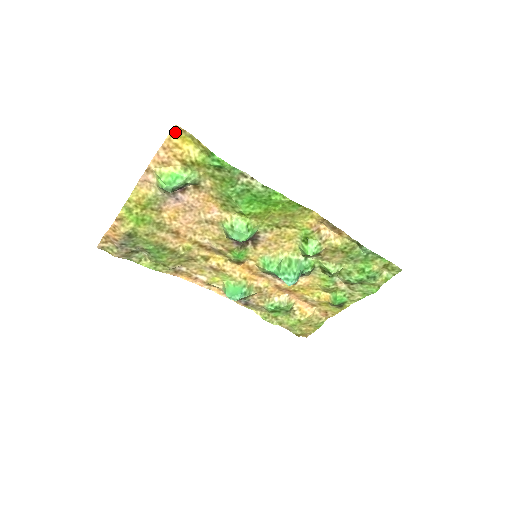
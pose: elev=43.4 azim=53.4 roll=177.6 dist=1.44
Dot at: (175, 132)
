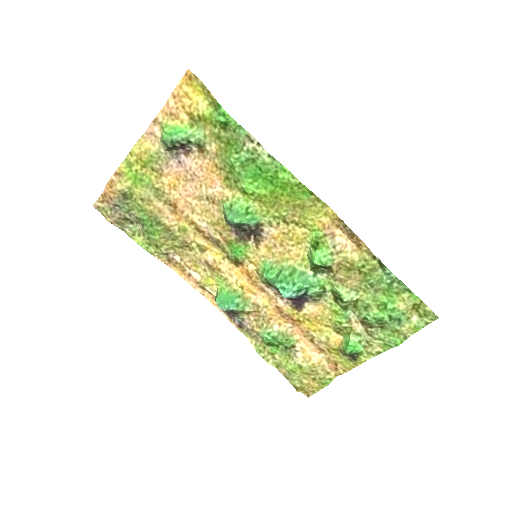
Dot at: (187, 78)
